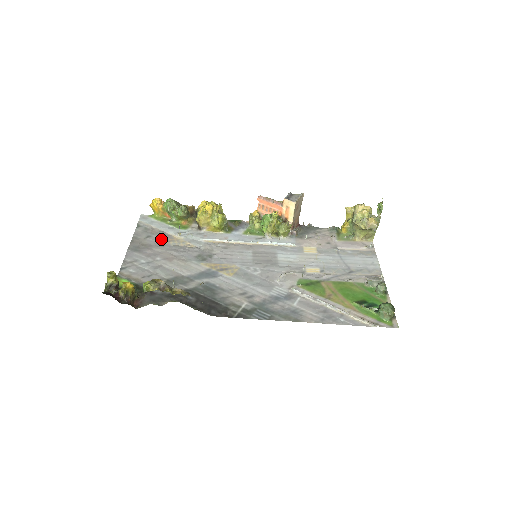
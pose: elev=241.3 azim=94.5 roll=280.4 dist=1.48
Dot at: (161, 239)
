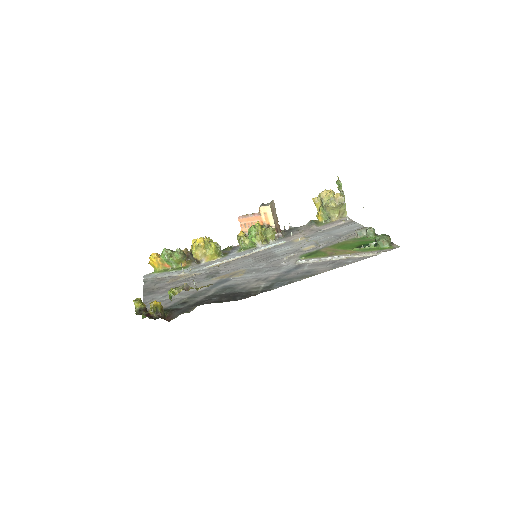
Dot at: (169, 281)
